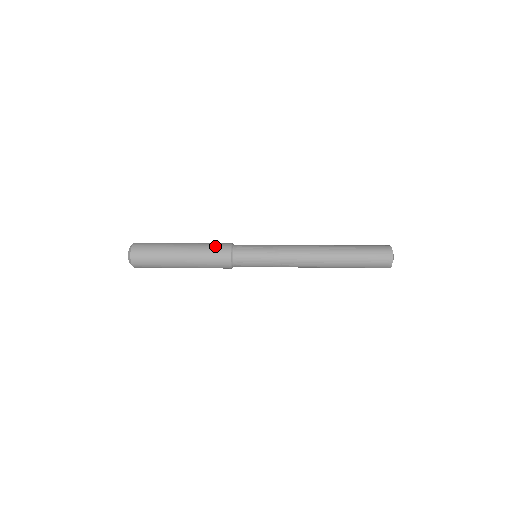
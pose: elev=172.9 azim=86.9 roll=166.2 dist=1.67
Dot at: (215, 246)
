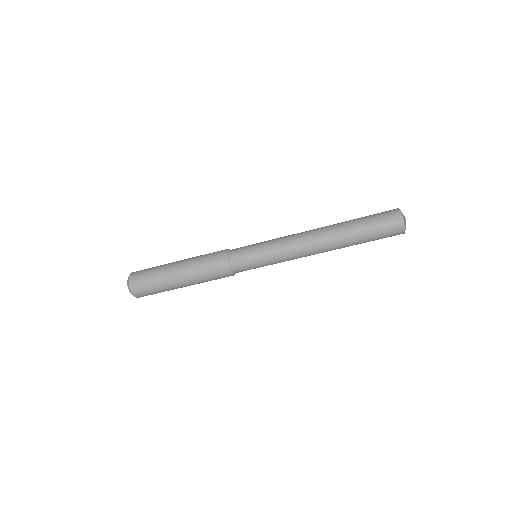
Dot at: occluded
